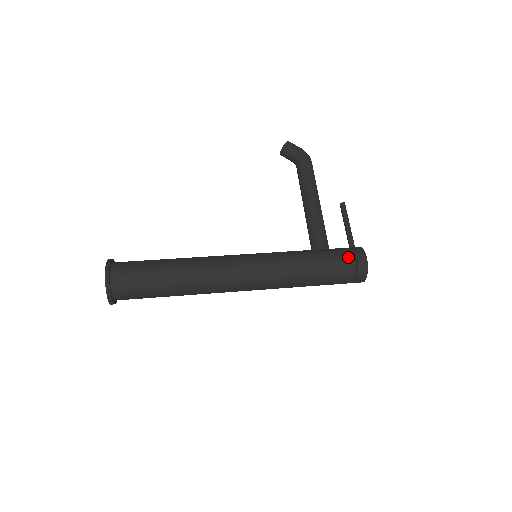
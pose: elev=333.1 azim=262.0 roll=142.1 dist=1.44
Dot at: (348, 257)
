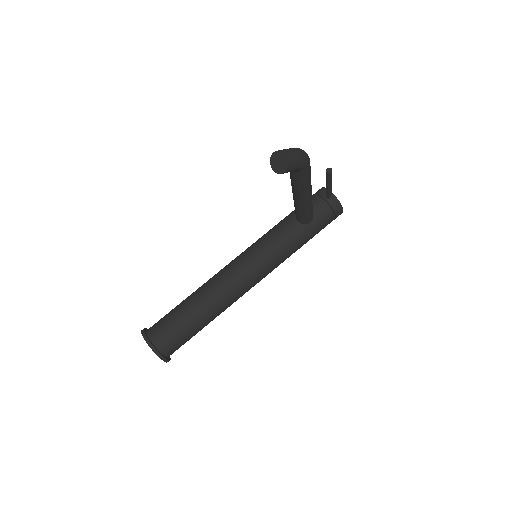
Dot at: occluded
